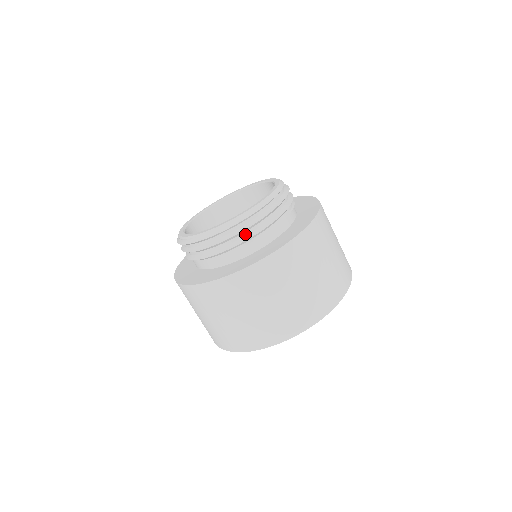
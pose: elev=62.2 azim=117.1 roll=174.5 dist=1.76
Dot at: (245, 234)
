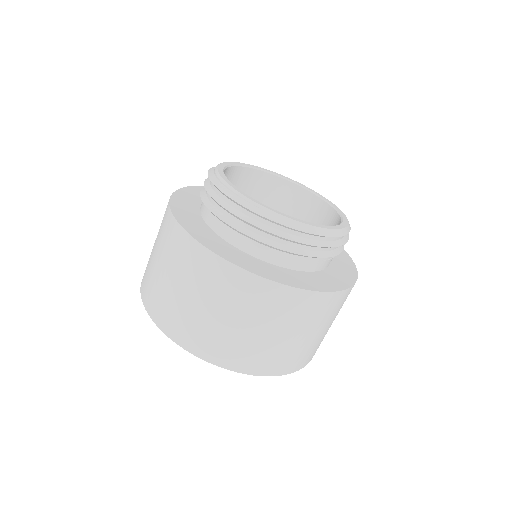
Dot at: (308, 248)
